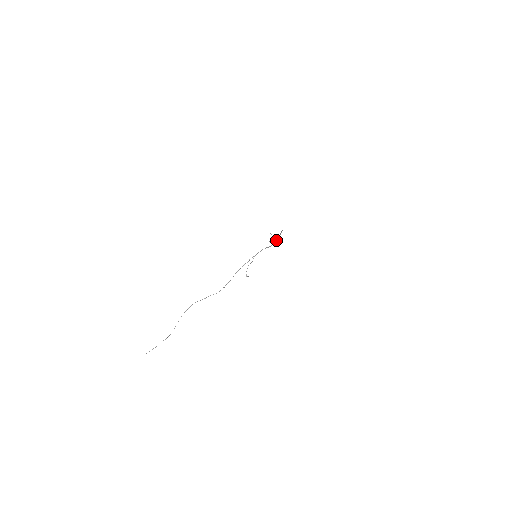
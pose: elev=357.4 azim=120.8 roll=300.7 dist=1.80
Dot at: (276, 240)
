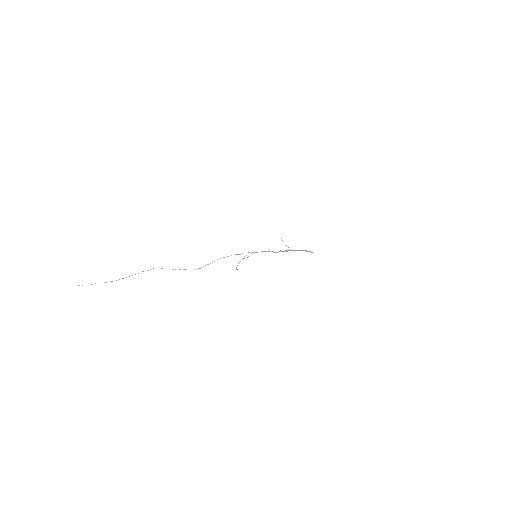
Dot at: (288, 250)
